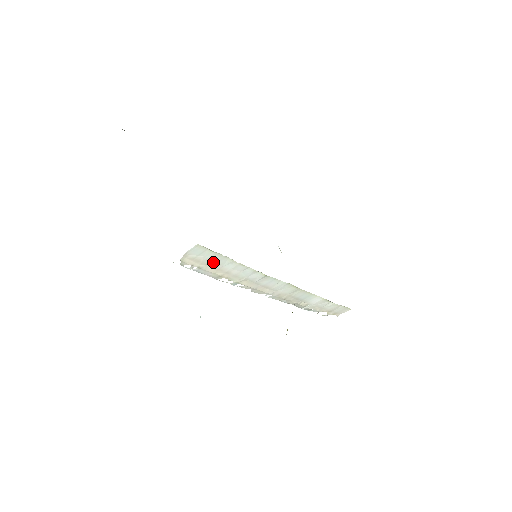
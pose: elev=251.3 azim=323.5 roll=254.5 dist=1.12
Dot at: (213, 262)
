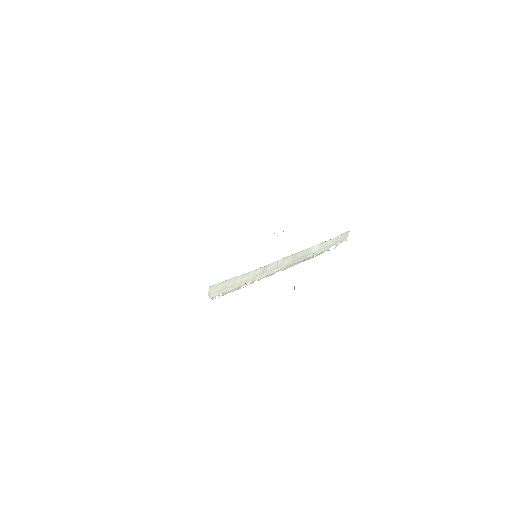
Dot at: (227, 285)
